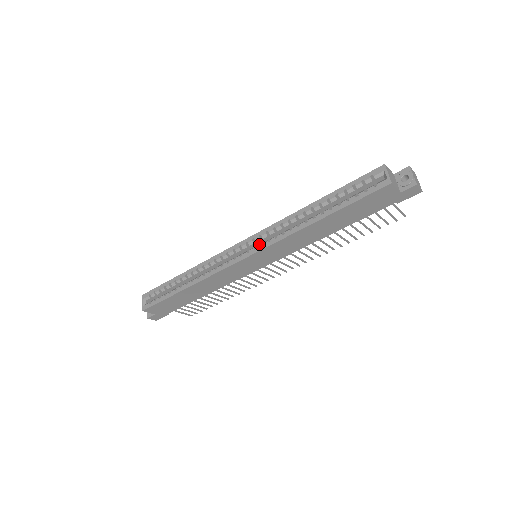
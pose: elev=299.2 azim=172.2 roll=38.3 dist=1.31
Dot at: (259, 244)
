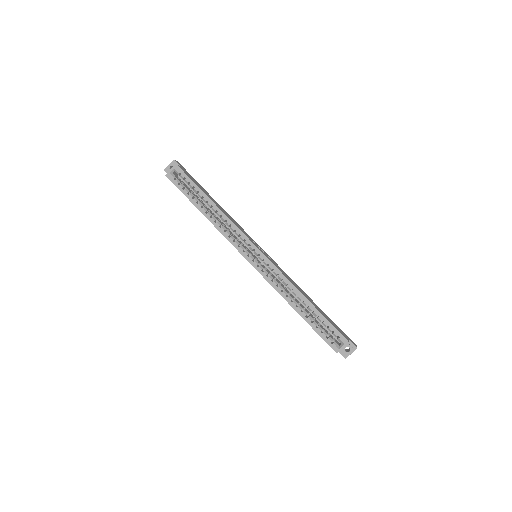
Dot at: occluded
